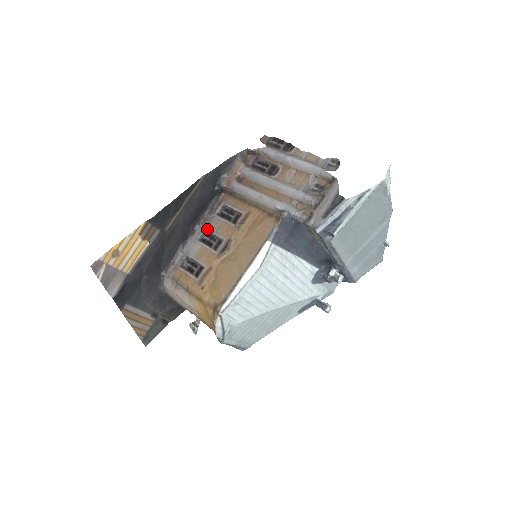
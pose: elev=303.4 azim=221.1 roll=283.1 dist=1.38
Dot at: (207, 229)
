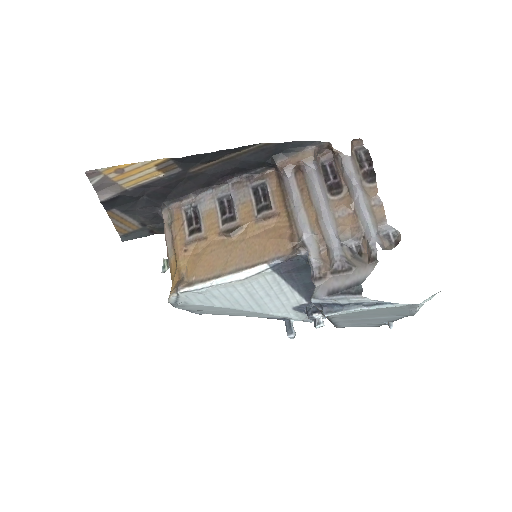
Dot at: (232, 194)
